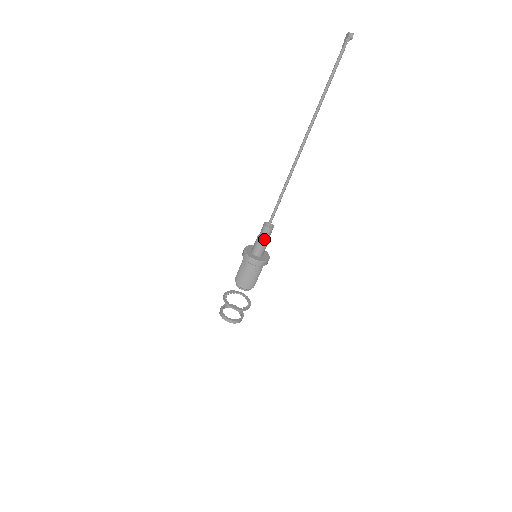
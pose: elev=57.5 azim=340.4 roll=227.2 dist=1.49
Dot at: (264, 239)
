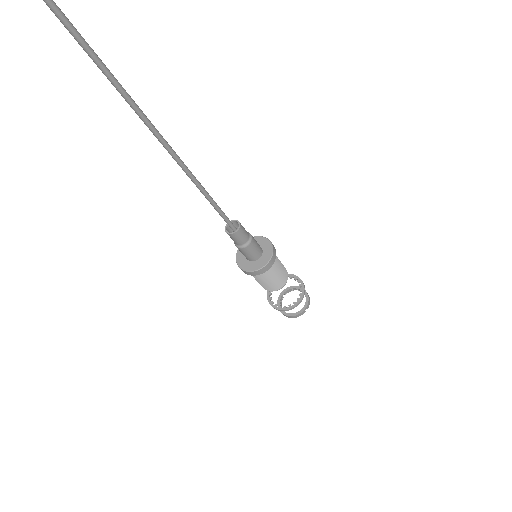
Dot at: (237, 244)
